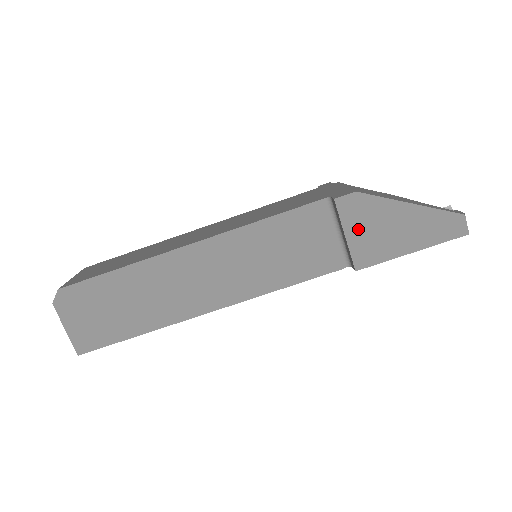
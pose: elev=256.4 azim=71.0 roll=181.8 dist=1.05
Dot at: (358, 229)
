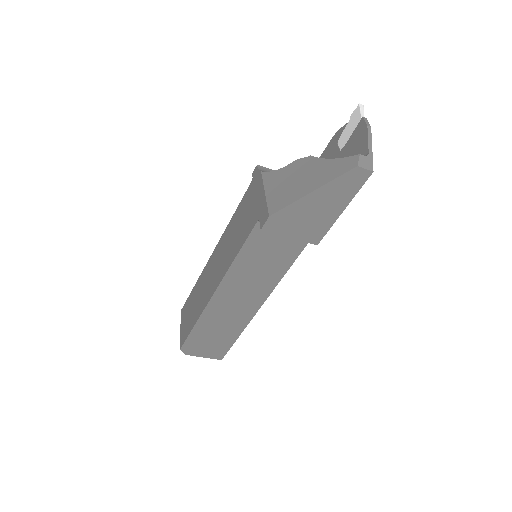
Dot at: (294, 229)
